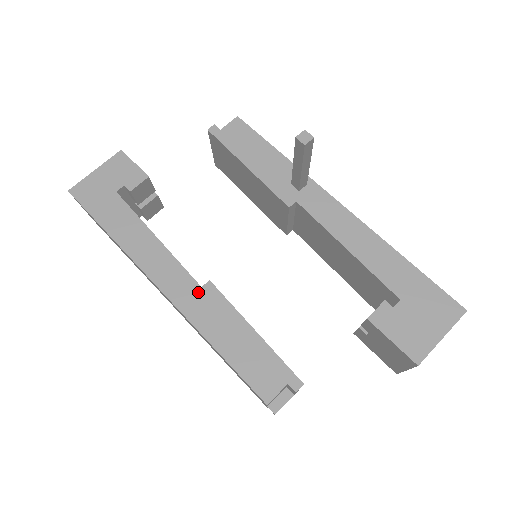
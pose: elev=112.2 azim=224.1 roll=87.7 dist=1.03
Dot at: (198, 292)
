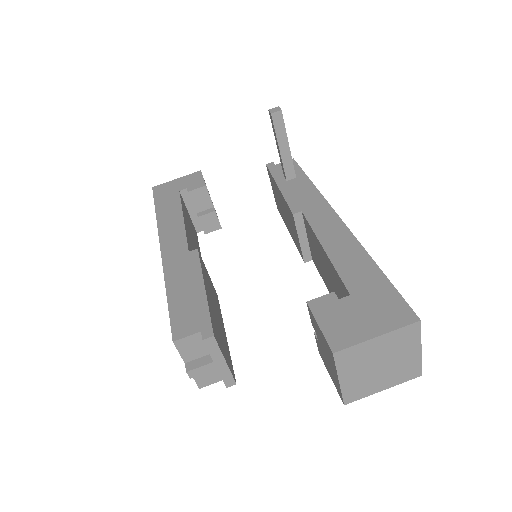
Dot at: (184, 254)
